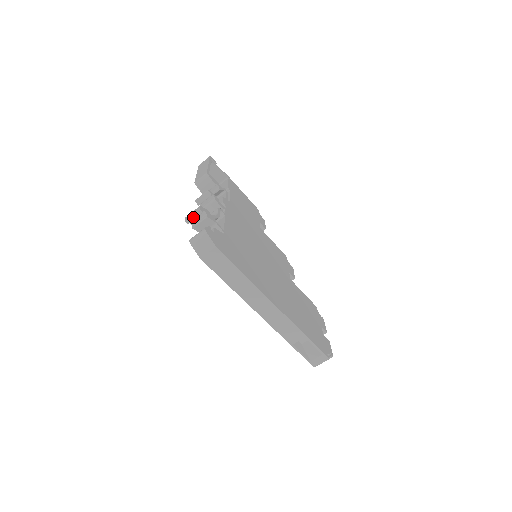
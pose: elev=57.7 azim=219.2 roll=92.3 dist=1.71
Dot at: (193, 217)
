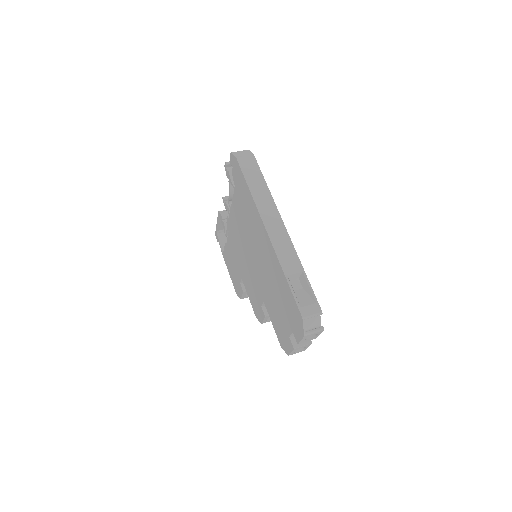
Dot at: occluded
